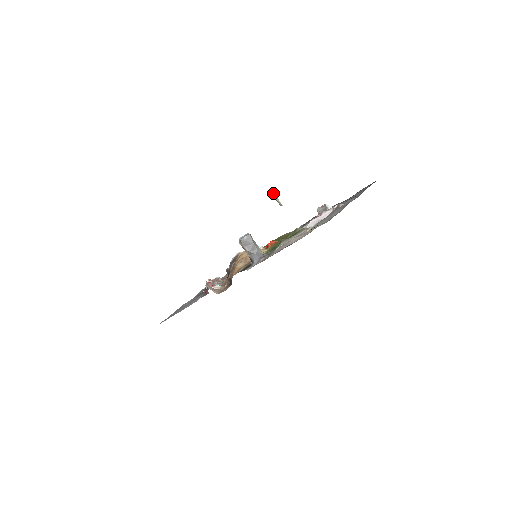
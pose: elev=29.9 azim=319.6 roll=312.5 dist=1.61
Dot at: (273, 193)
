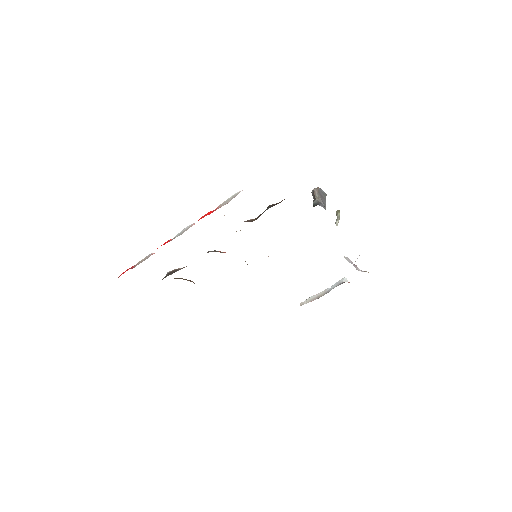
Dot at: occluded
